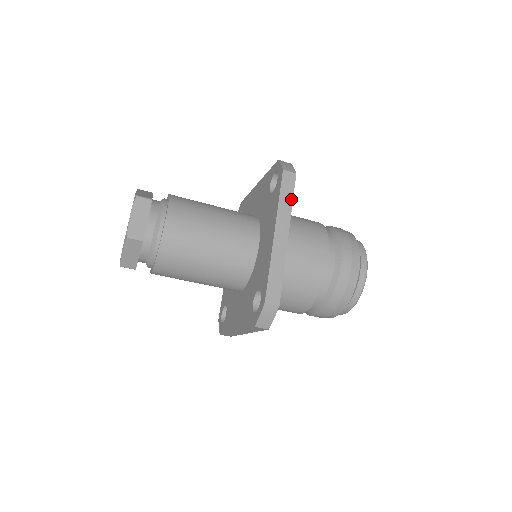
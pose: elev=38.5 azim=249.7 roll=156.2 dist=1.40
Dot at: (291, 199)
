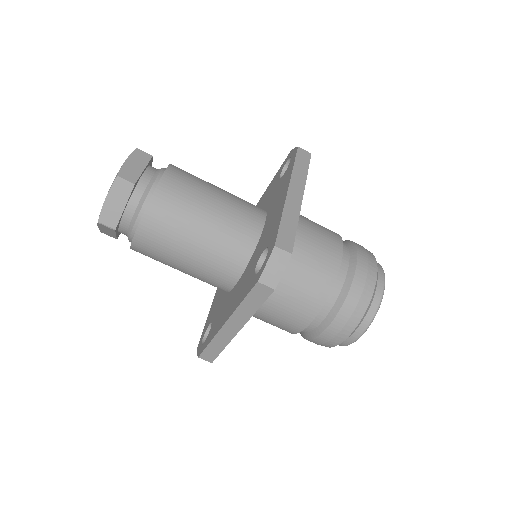
Dot at: (306, 170)
